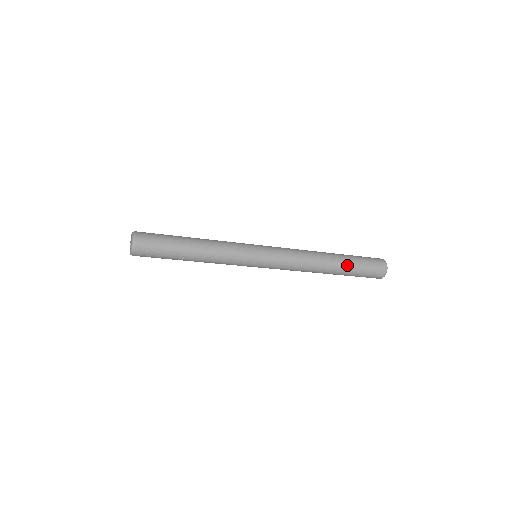
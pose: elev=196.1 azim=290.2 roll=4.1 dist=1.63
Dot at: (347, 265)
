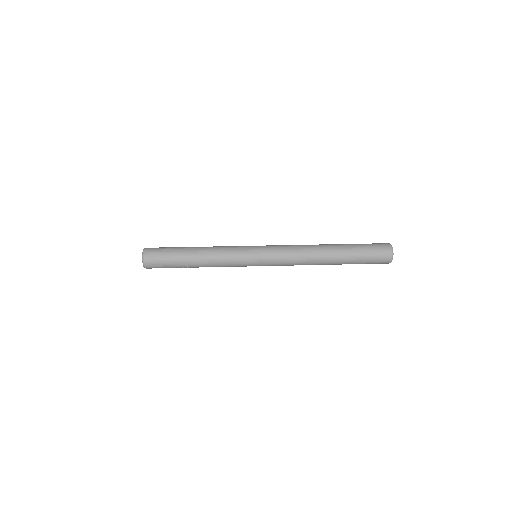
Dot at: (347, 253)
